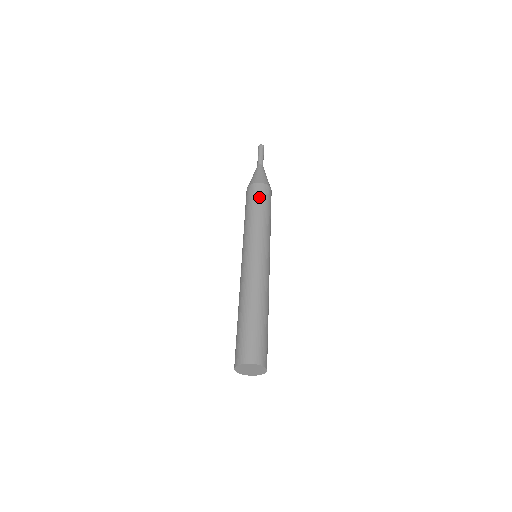
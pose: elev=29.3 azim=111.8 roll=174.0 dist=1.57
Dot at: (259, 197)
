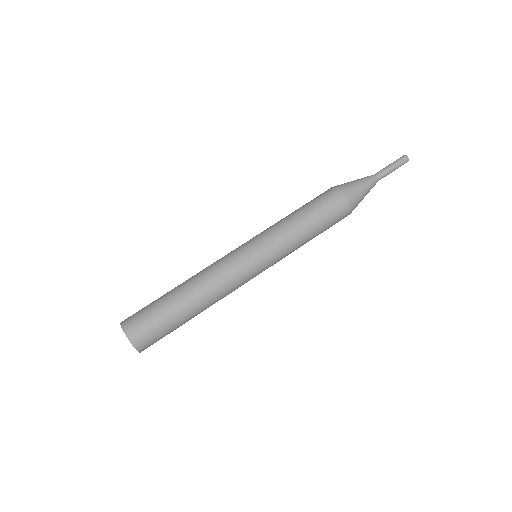
Dot at: (315, 200)
